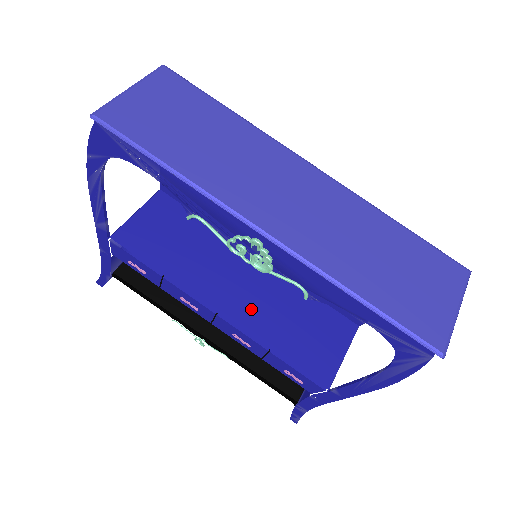
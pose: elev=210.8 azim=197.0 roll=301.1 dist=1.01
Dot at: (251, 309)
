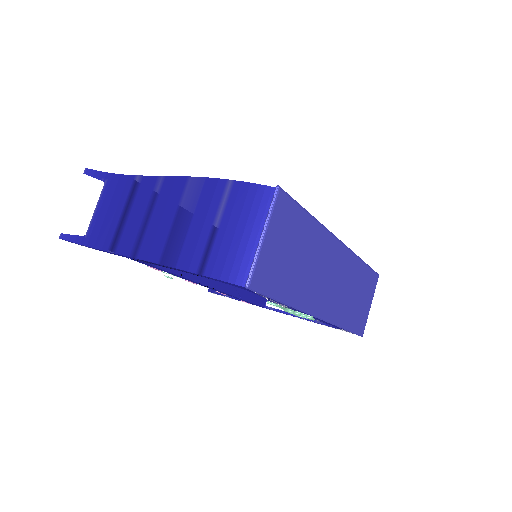
Dot at: occluded
